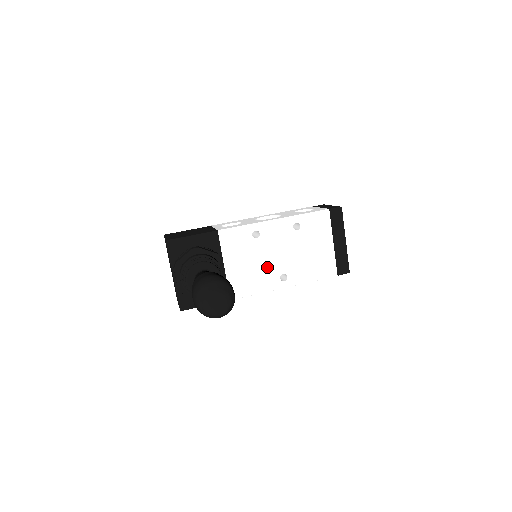
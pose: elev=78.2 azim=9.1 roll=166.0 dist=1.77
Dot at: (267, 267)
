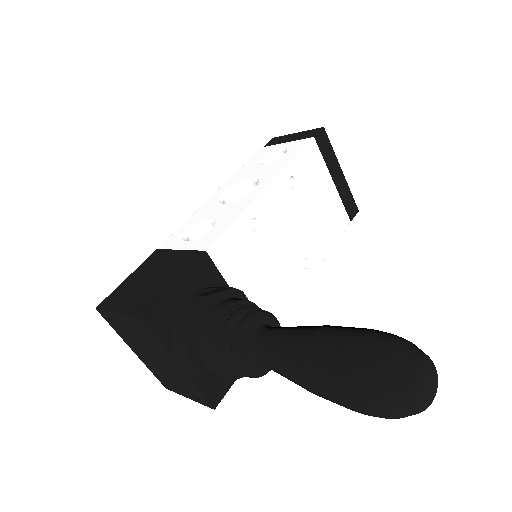
Dot at: (284, 263)
